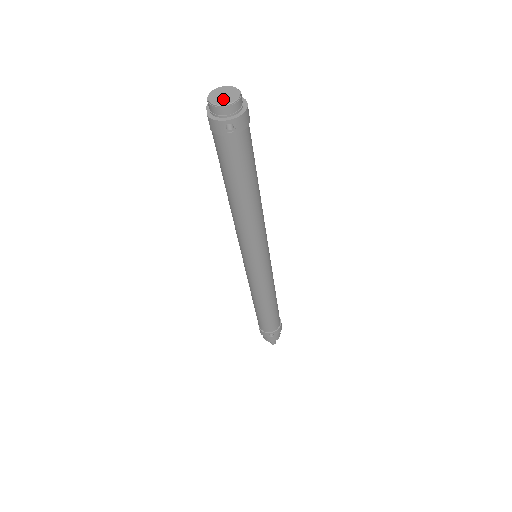
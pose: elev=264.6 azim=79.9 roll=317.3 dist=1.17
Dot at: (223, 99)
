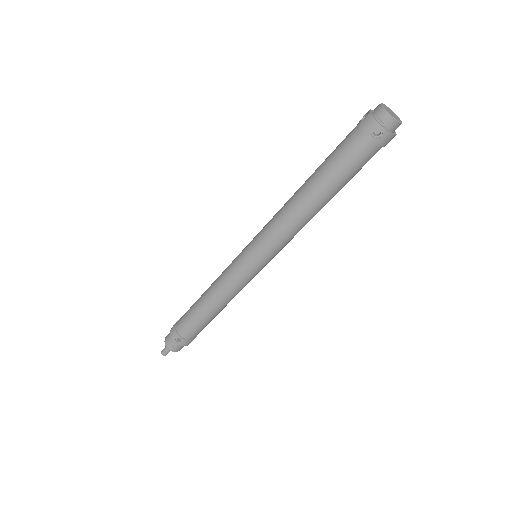
Dot at: (391, 113)
